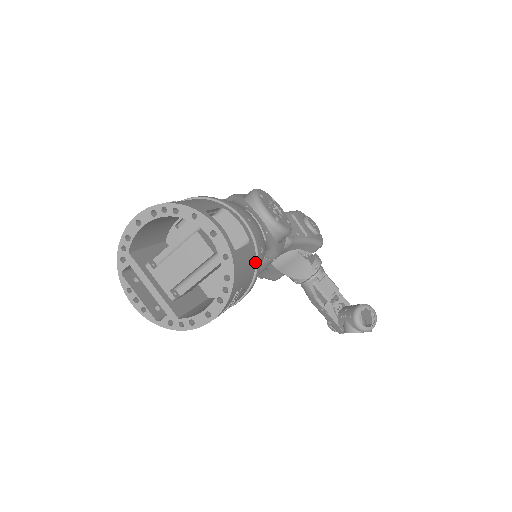
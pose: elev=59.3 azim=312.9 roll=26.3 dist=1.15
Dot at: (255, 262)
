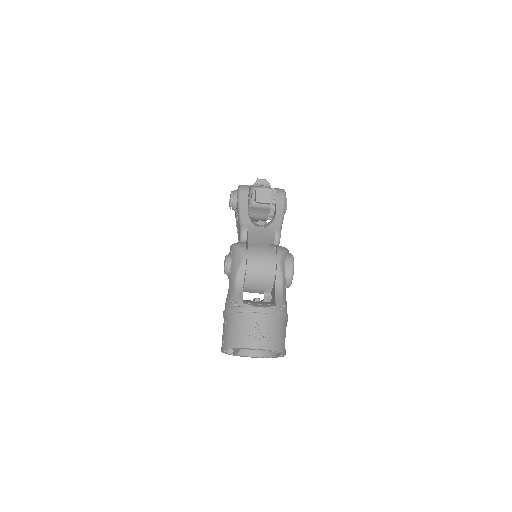
Dot at: occluded
